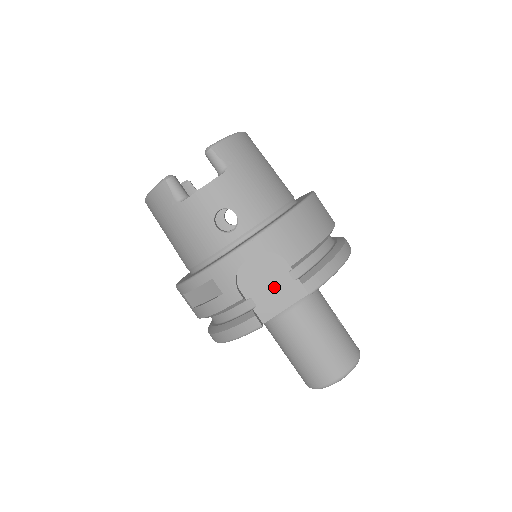
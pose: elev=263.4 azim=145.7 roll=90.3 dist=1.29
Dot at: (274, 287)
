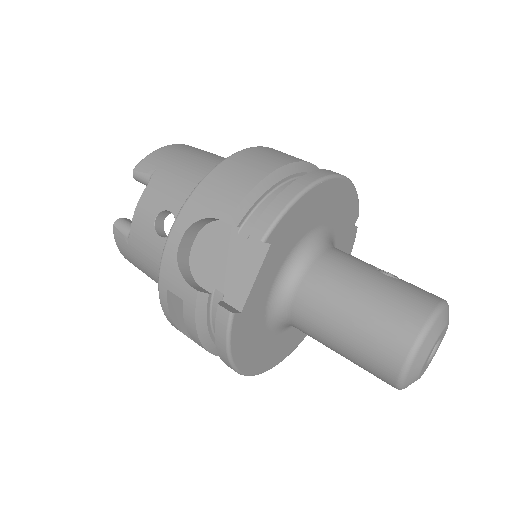
Dot at: (231, 261)
